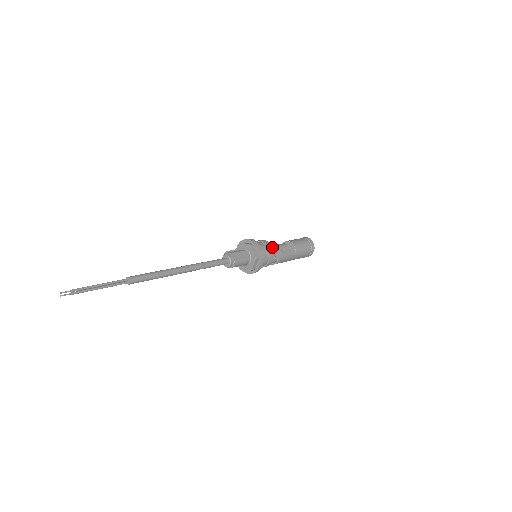
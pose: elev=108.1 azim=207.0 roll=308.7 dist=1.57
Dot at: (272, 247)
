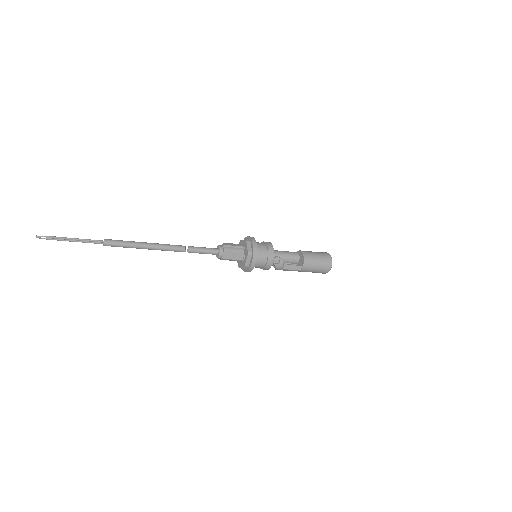
Dot at: (272, 263)
